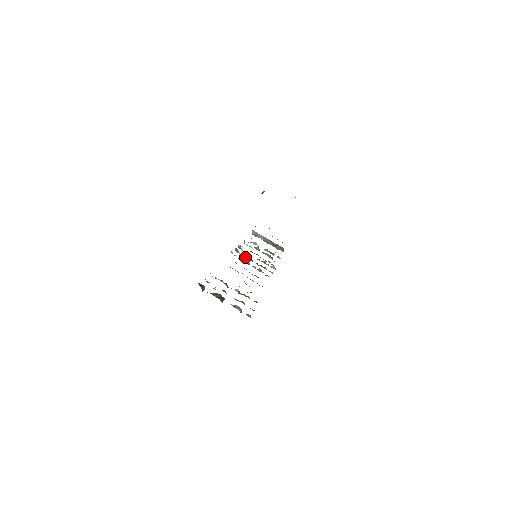
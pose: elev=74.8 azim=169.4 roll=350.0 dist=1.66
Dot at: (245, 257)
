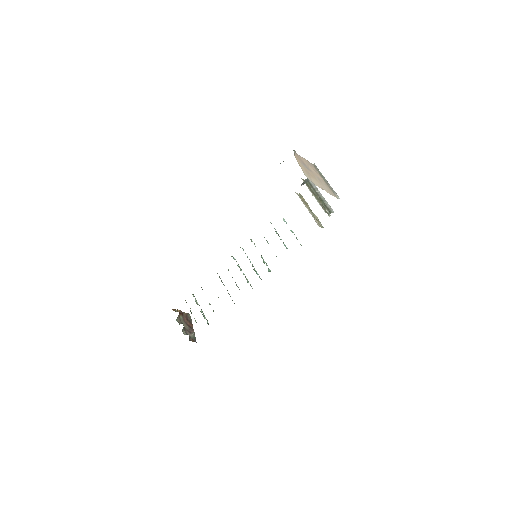
Dot at: occluded
